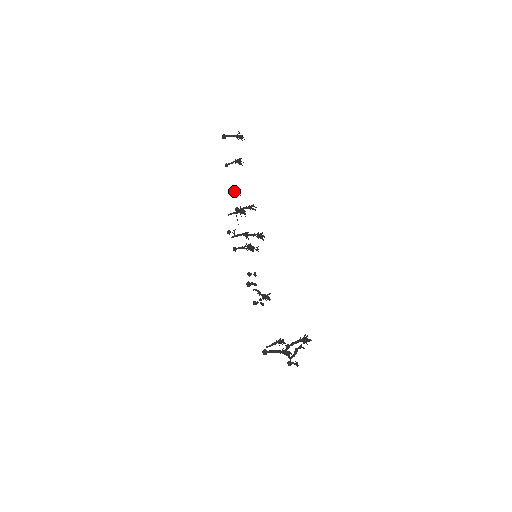
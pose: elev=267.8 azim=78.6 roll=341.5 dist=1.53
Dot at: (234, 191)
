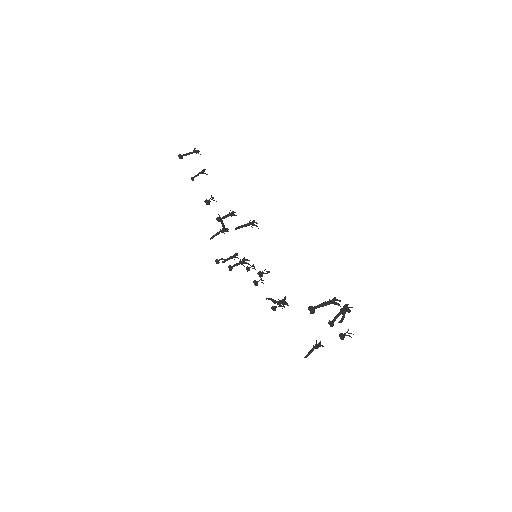
Dot at: (209, 199)
